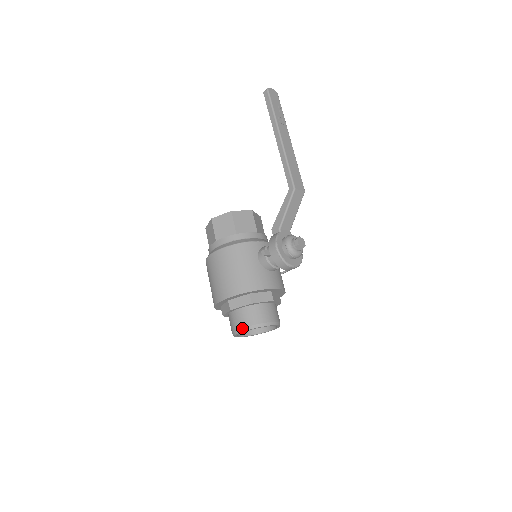
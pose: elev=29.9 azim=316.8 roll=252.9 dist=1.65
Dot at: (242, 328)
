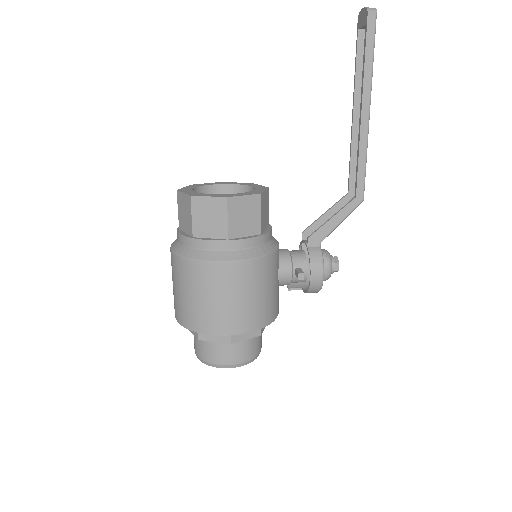
Dot at: (238, 364)
